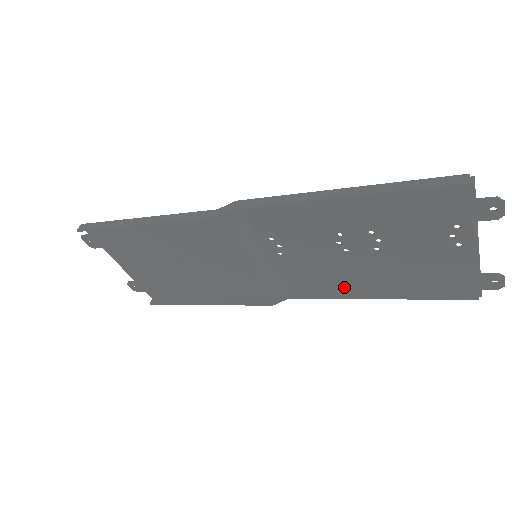
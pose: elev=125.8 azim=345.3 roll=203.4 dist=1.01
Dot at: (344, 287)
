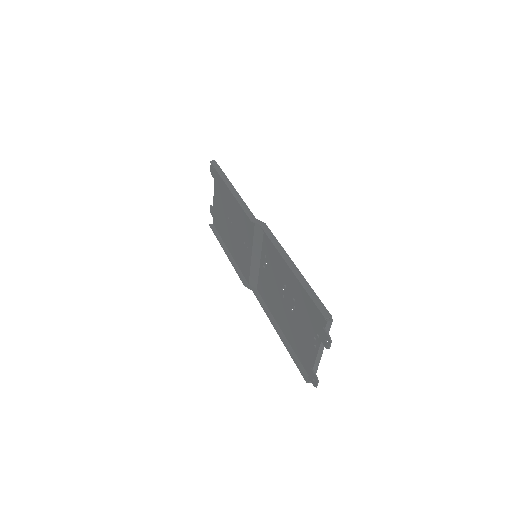
Dot at: (274, 314)
